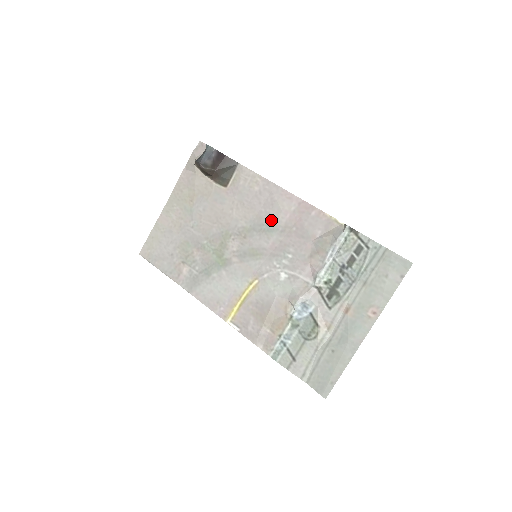
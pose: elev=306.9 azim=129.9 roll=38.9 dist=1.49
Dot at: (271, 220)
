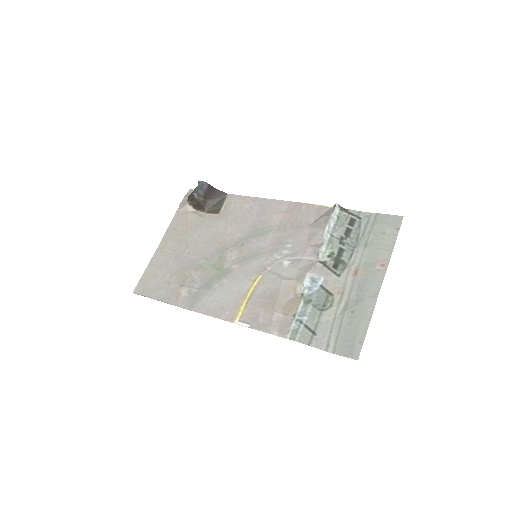
Dot at: (265, 224)
